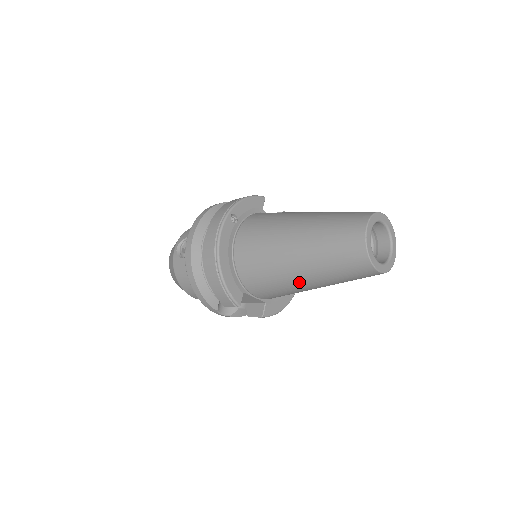
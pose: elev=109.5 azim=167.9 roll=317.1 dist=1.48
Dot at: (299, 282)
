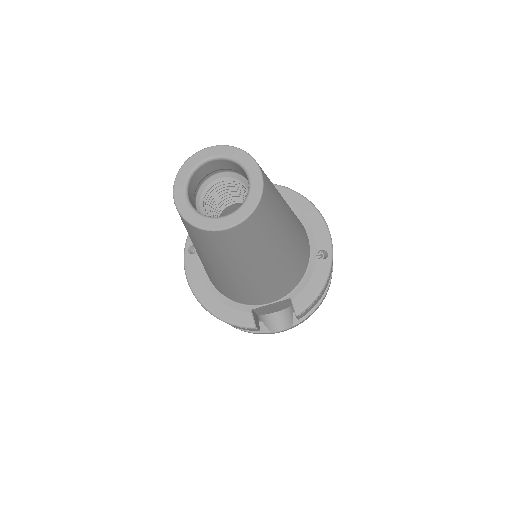
Dot at: (243, 279)
